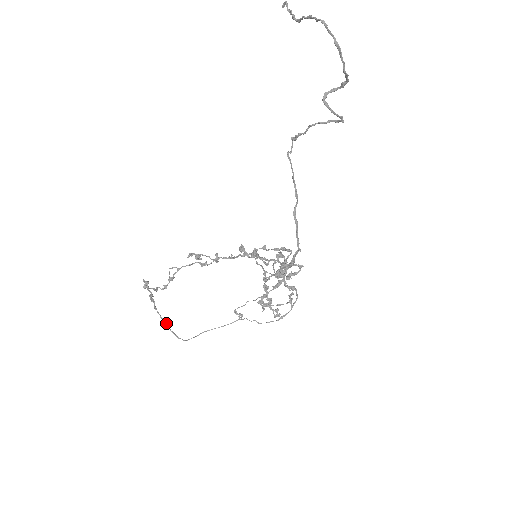
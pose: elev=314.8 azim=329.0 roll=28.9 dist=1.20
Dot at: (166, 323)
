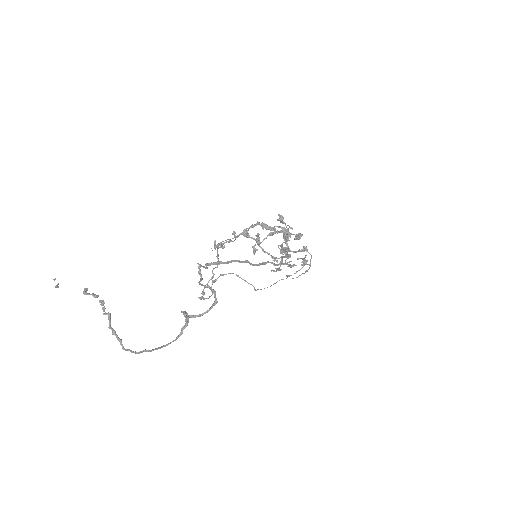
Dot at: (237, 276)
